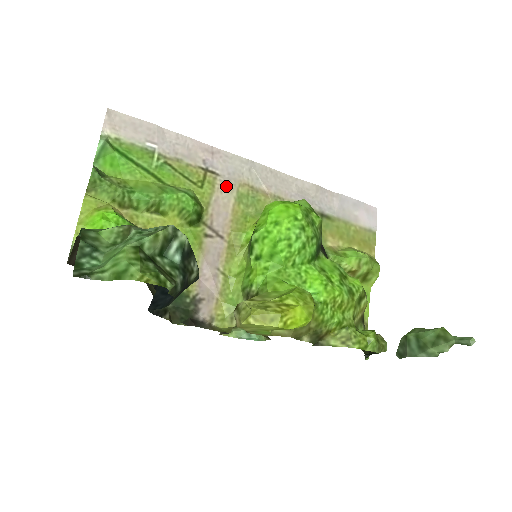
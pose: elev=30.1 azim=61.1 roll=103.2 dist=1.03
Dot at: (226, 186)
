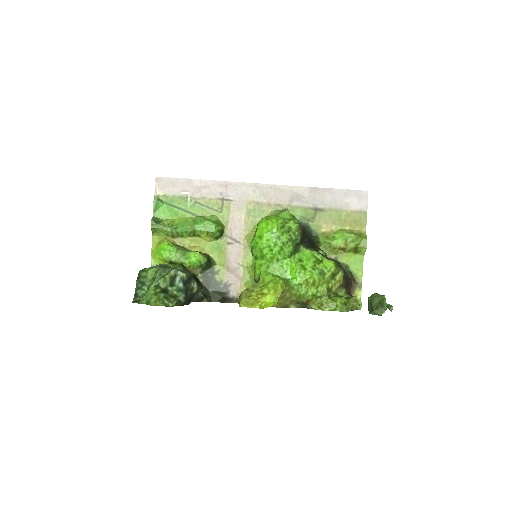
Dot at: (238, 207)
